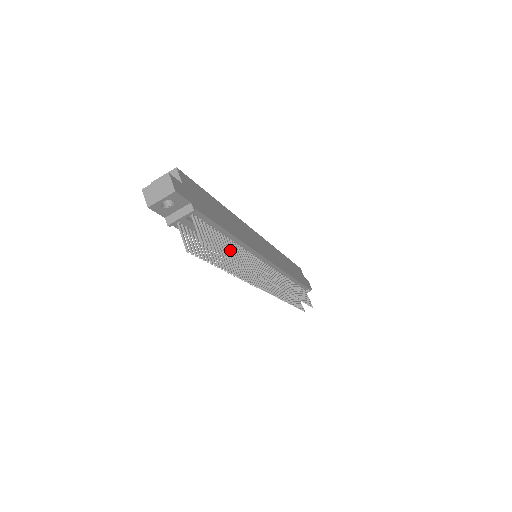
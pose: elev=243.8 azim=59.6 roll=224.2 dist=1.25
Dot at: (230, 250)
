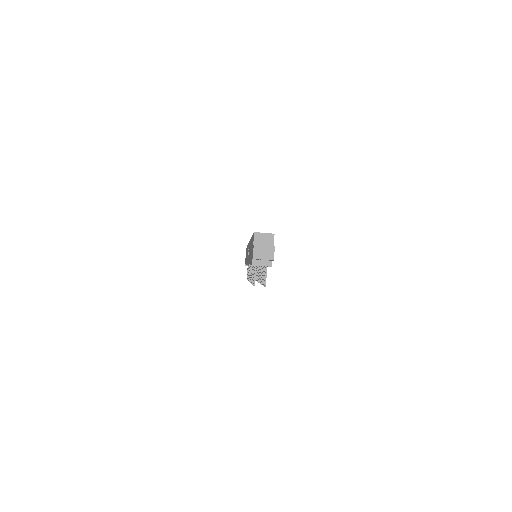
Dot at: occluded
